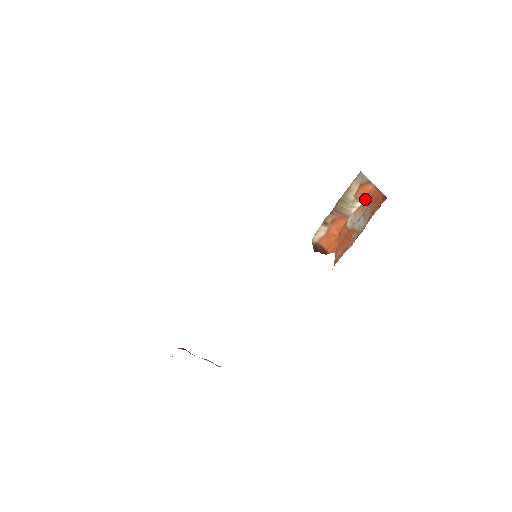
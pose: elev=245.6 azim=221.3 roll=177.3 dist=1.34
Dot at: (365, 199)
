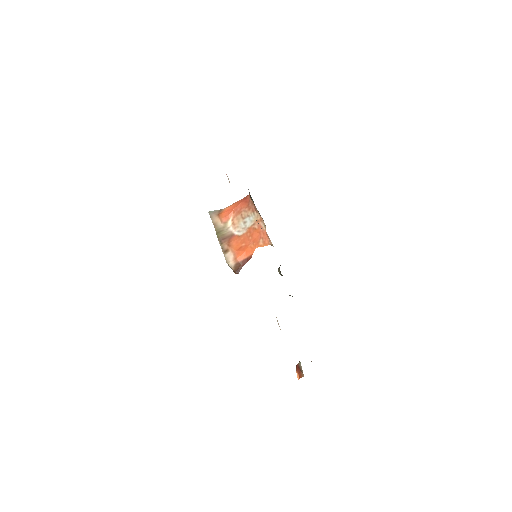
Dot at: (231, 217)
